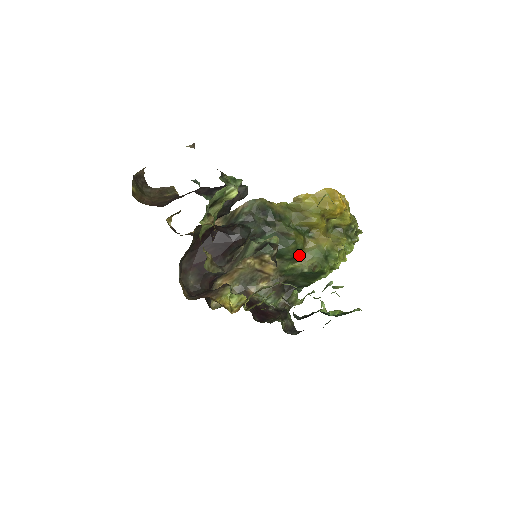
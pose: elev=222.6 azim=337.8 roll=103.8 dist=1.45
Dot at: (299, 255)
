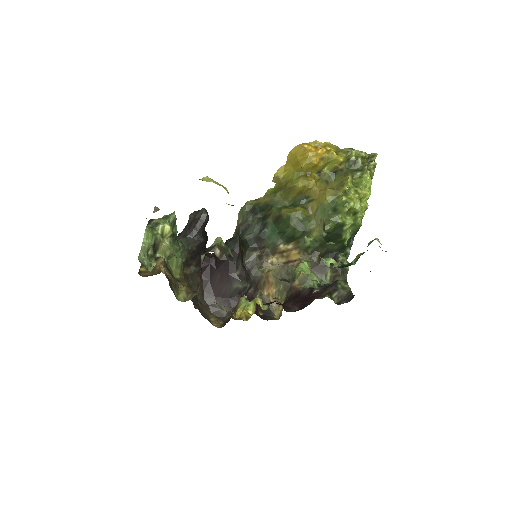
Dot at: (308, 225)
